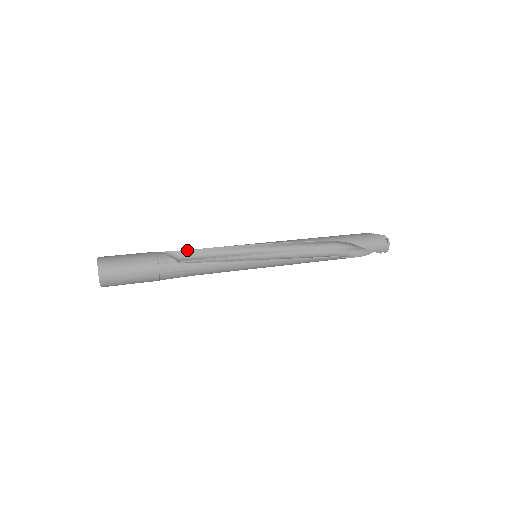
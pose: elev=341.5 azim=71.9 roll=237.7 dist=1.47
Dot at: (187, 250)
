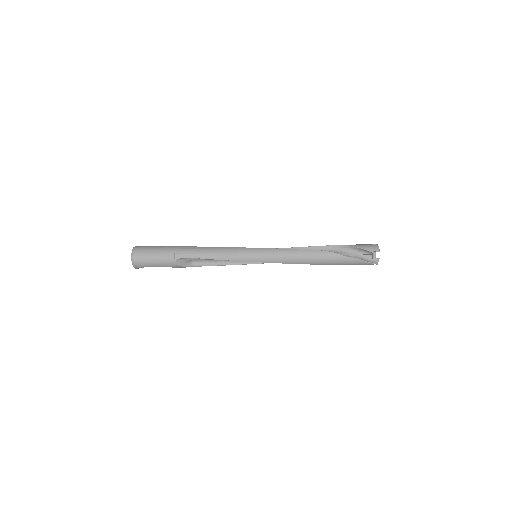
Dot at: occluded
